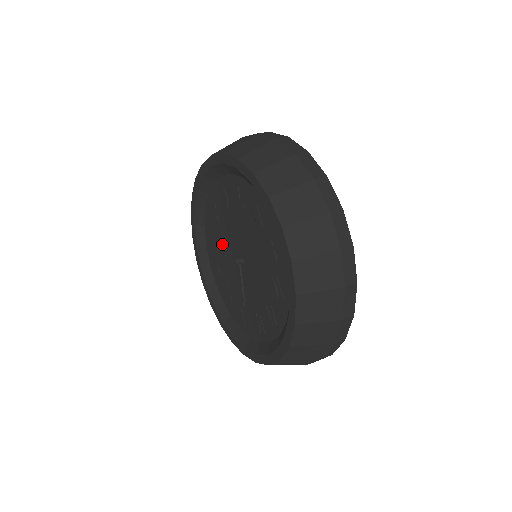
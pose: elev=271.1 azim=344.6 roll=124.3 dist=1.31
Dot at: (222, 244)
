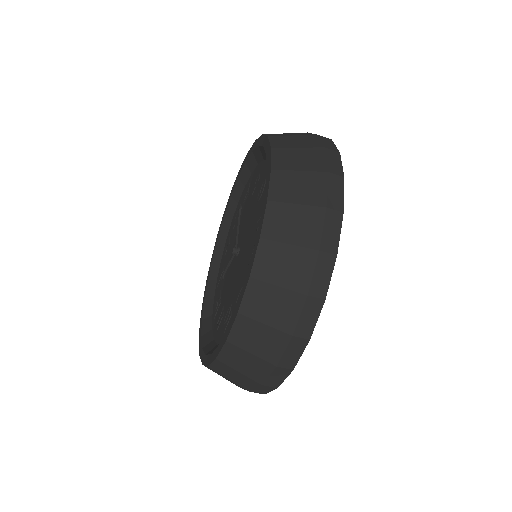
Dot at: (244, 213)
